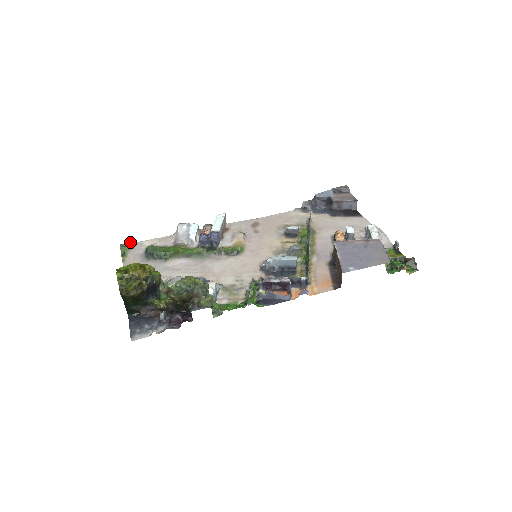
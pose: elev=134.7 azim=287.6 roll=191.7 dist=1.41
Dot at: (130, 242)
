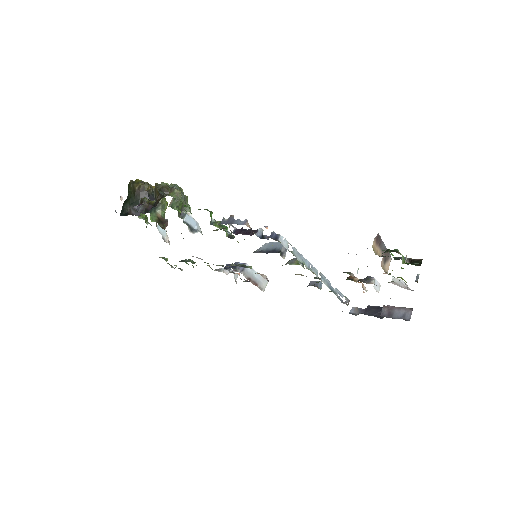
Dot at: (179, 268)
